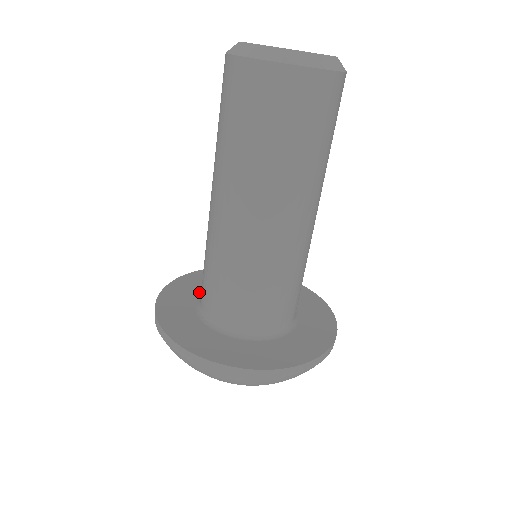
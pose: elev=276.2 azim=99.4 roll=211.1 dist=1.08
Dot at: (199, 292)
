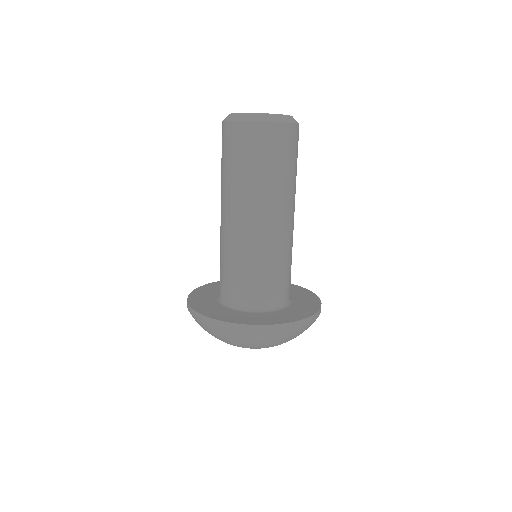
Dot at: (217, 293)
